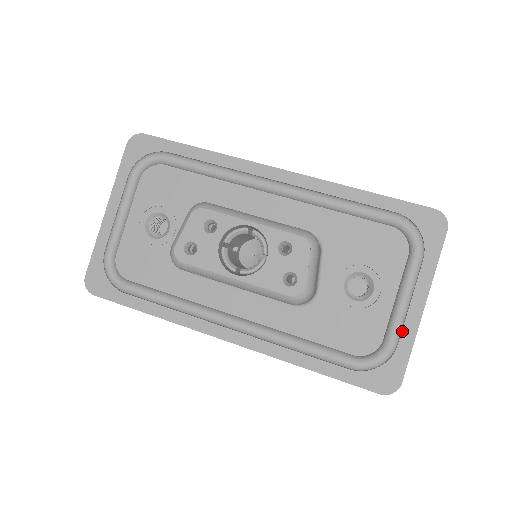
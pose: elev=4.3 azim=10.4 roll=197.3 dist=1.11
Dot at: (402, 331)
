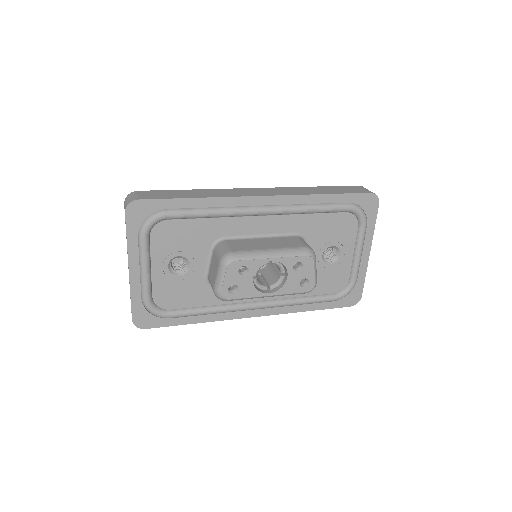
Dot at: (359, 270)
